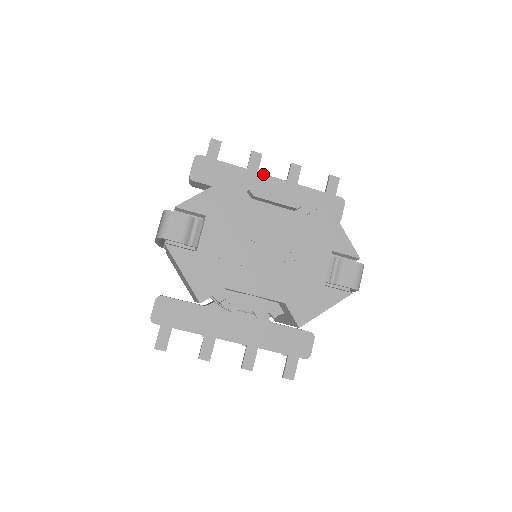
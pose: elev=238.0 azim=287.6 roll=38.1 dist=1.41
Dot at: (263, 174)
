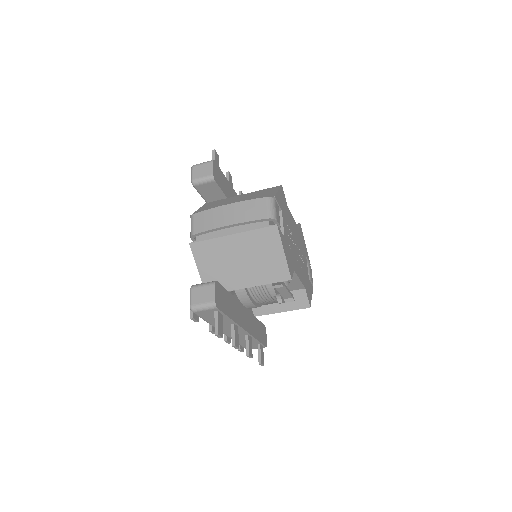
Dot at: (236, 193)
